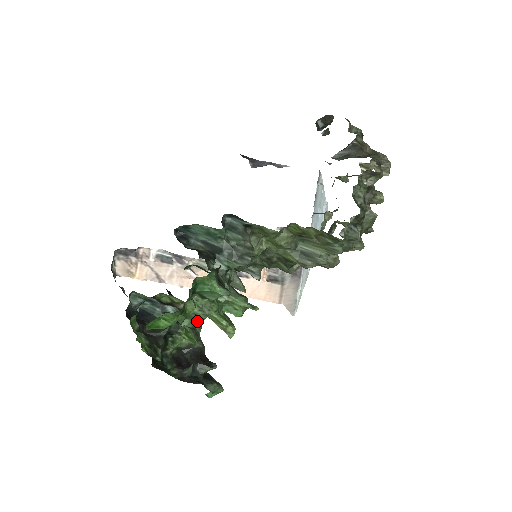
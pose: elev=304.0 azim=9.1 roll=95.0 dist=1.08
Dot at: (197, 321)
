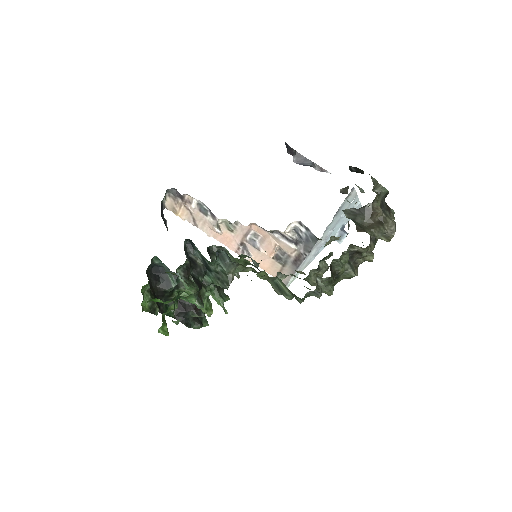
Dot at: occluded
